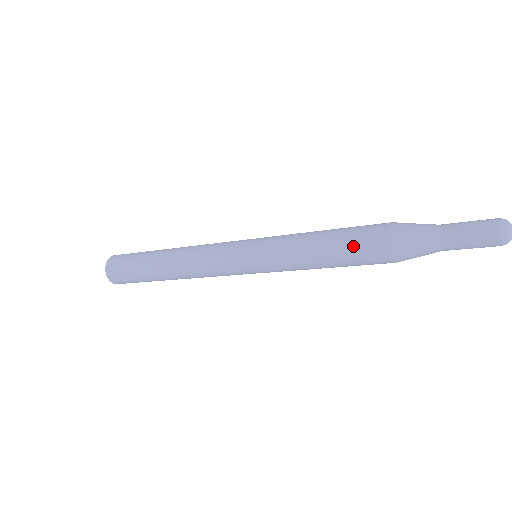
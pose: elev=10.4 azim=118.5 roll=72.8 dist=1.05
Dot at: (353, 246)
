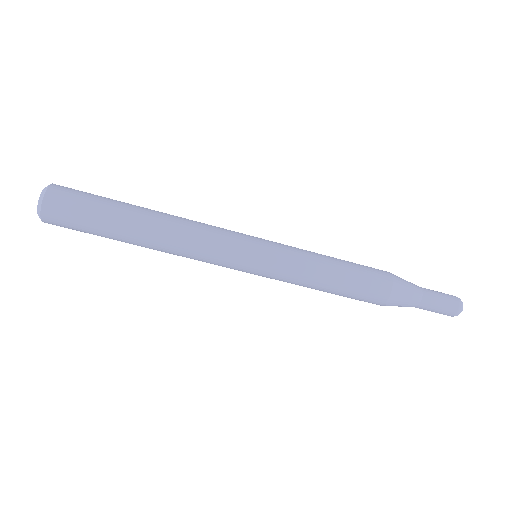
Dot at: (364, 274)
